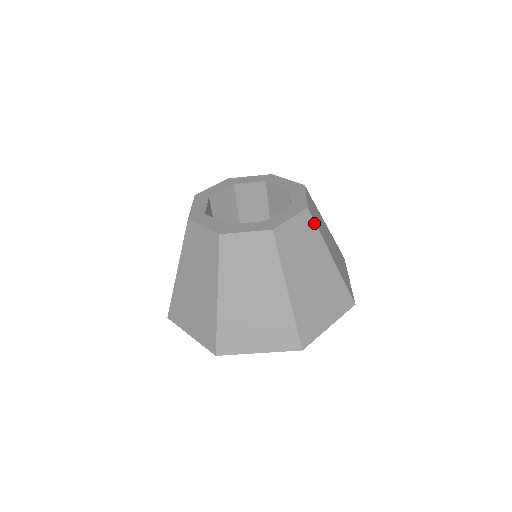
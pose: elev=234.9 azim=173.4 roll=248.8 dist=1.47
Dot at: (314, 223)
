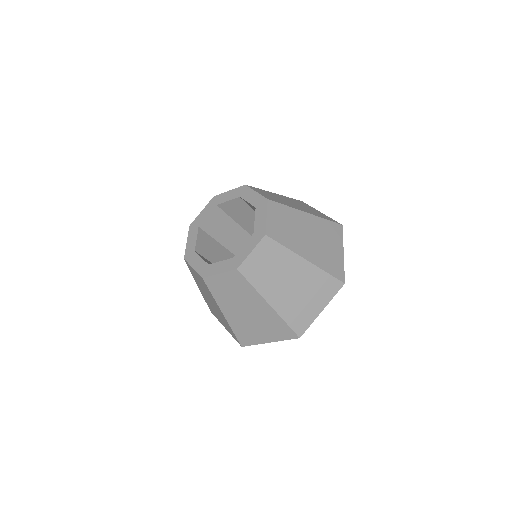
Dot at: (277, 243)
